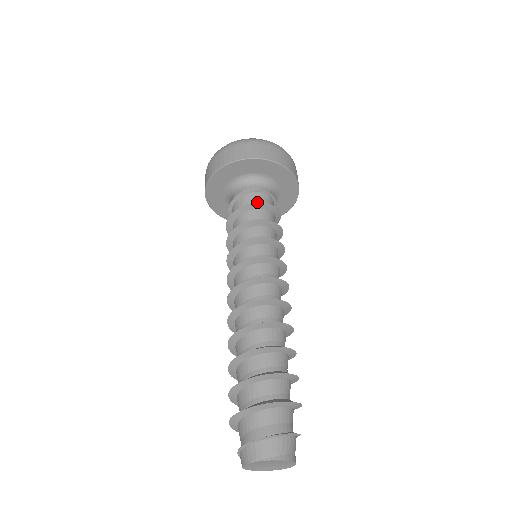
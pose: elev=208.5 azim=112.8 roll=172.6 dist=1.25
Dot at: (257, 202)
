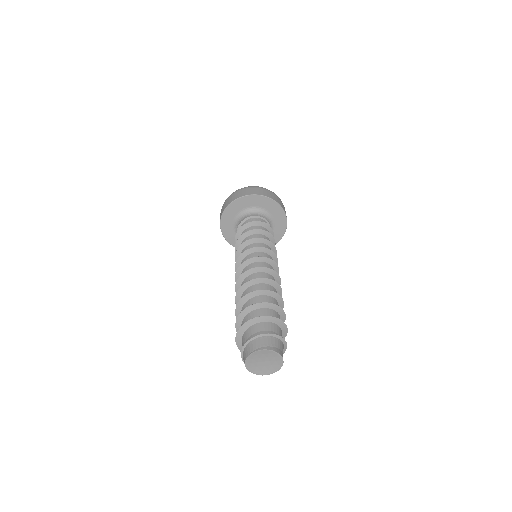
Dot at: occluded
